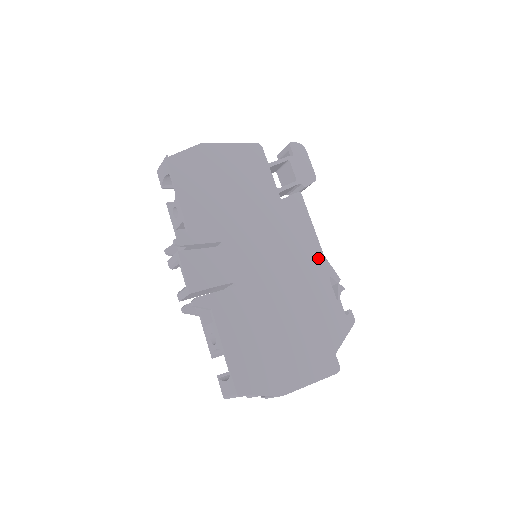
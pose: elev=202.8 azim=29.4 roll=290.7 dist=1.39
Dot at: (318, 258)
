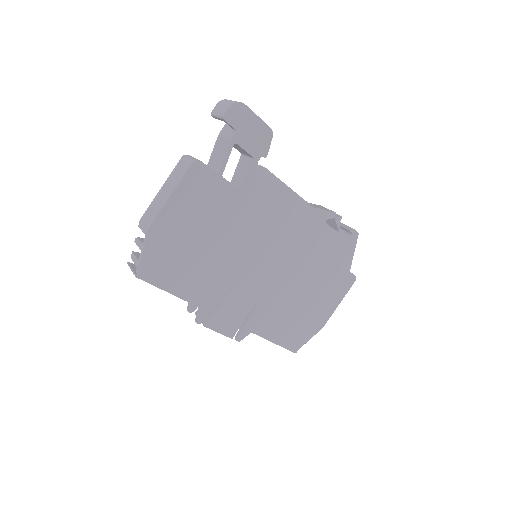
Dot at: (309, 216)
